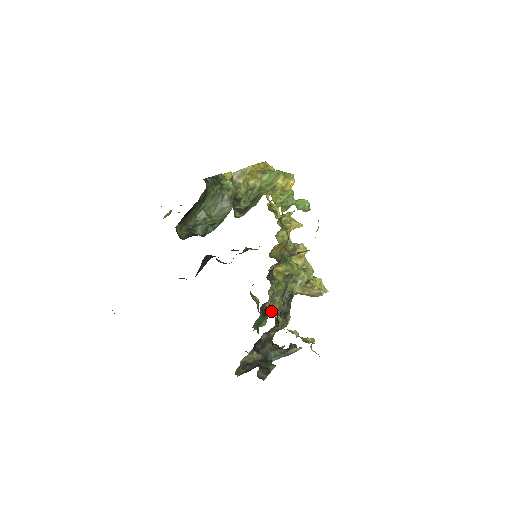
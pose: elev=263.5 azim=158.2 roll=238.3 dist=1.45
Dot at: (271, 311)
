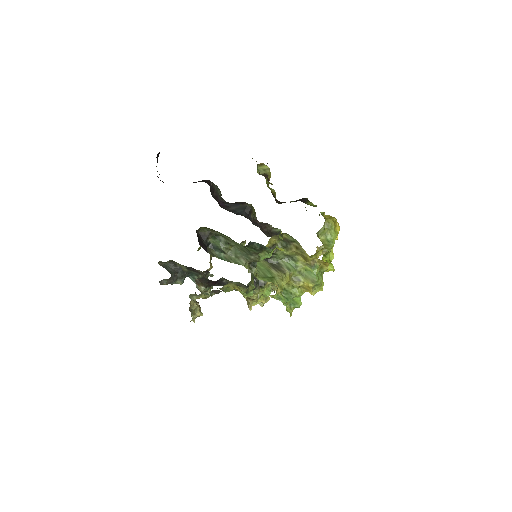
Dot at: (192, 296)
